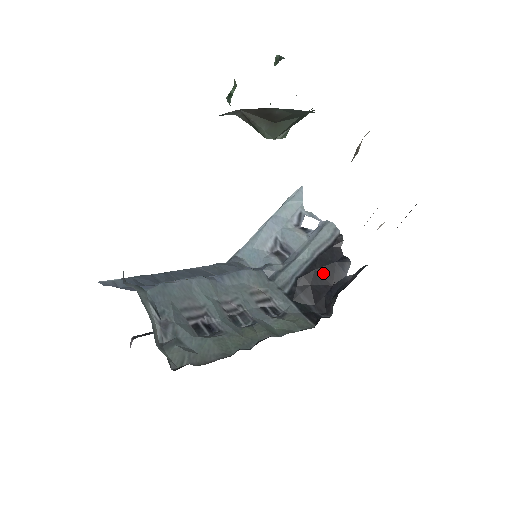
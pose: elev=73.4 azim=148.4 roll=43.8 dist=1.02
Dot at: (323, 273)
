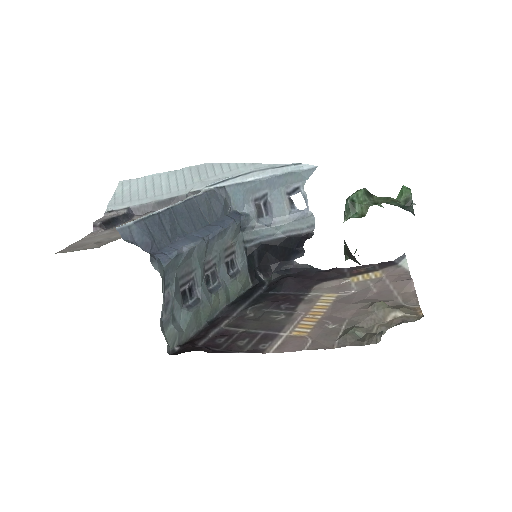
Dot at: (281, 251)
